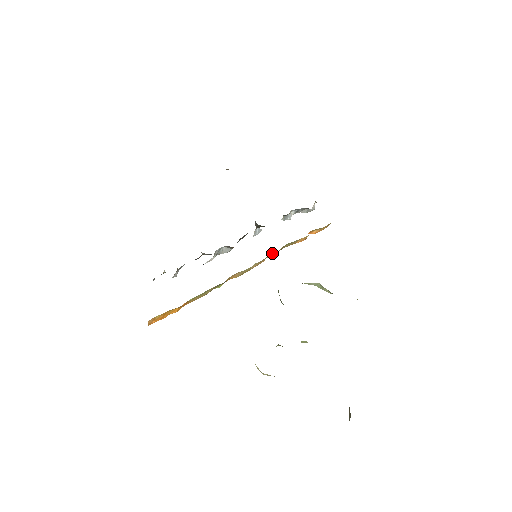
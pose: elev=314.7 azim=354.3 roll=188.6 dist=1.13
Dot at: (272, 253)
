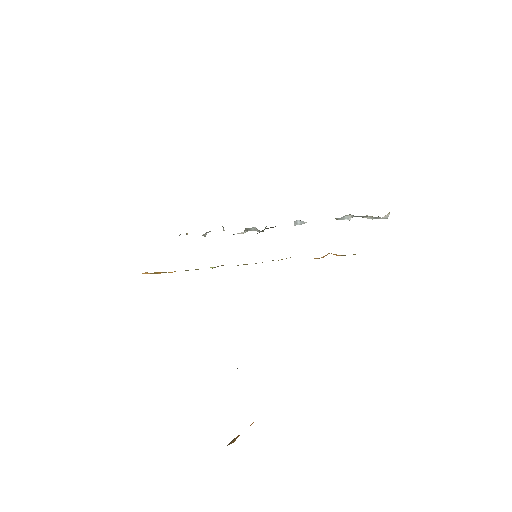
Dot at: (272, 260)
